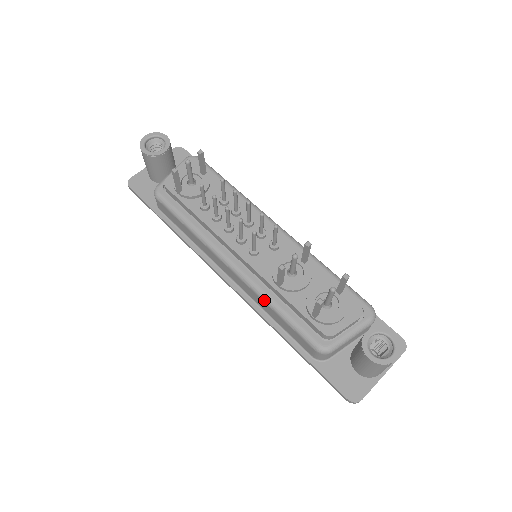
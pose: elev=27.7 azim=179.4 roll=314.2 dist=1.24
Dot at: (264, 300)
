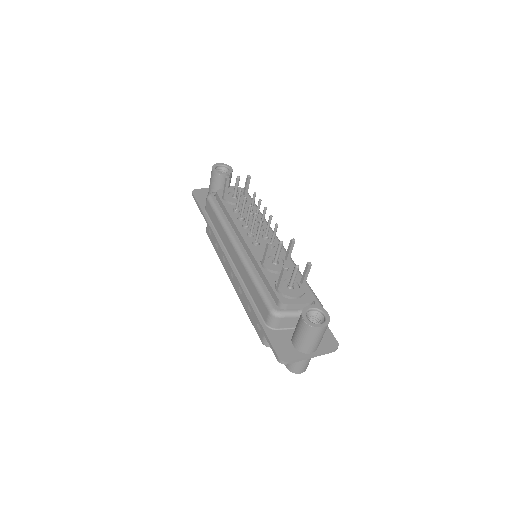
Dot at: (248, 272)
